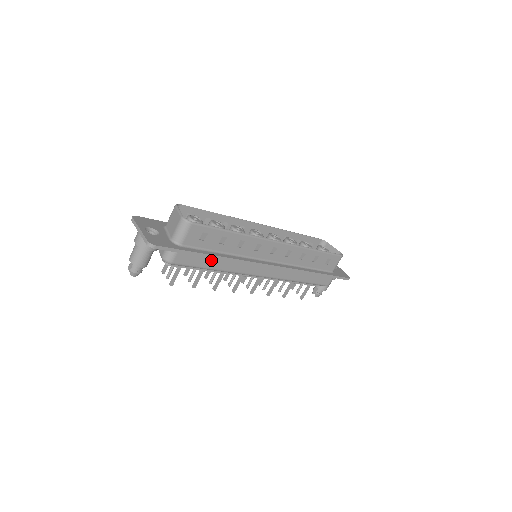
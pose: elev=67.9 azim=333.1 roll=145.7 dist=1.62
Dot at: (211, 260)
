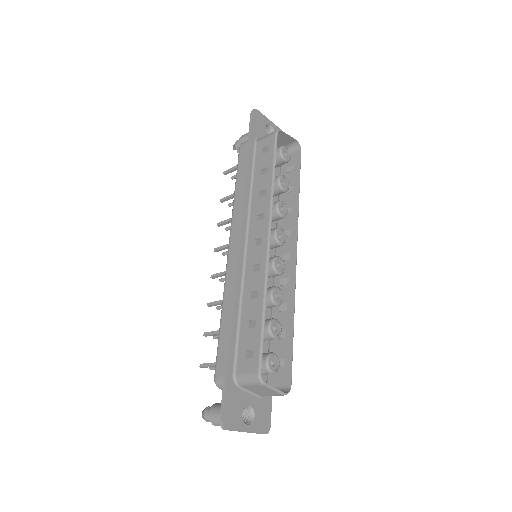
Dot at: occluded
